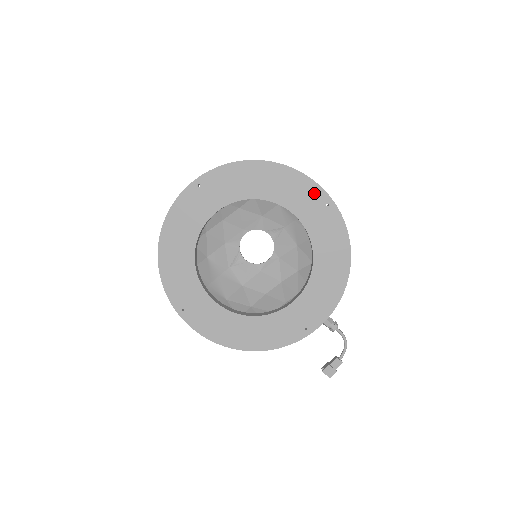
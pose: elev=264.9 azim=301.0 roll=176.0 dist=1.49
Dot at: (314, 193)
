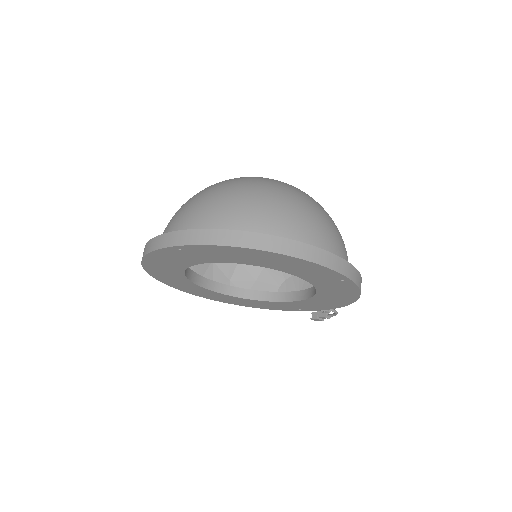
Dot at: (328, 274)
